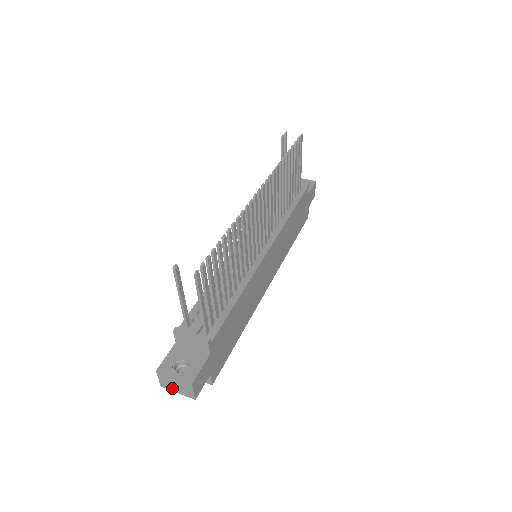
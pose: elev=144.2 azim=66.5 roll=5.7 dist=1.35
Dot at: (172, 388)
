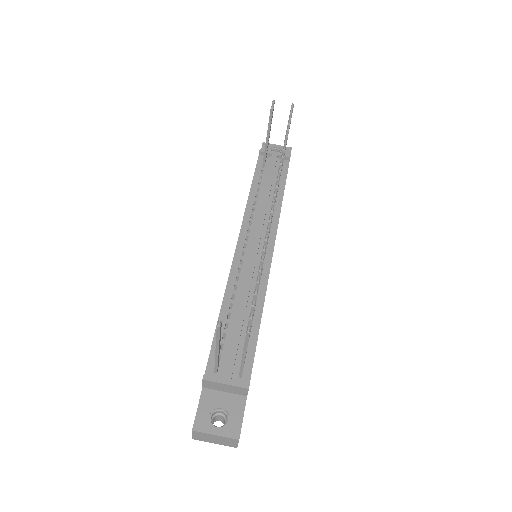
Dot at: (208, 441)
